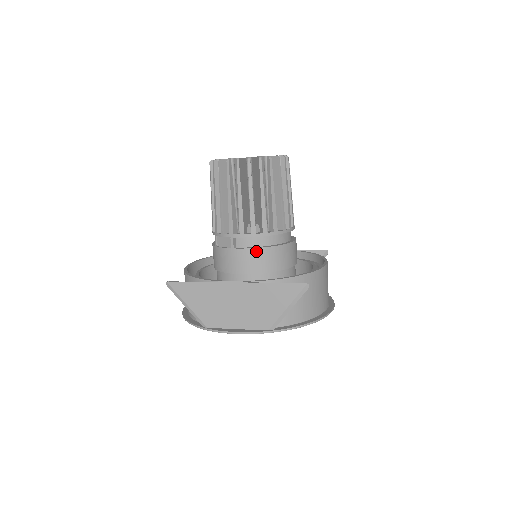
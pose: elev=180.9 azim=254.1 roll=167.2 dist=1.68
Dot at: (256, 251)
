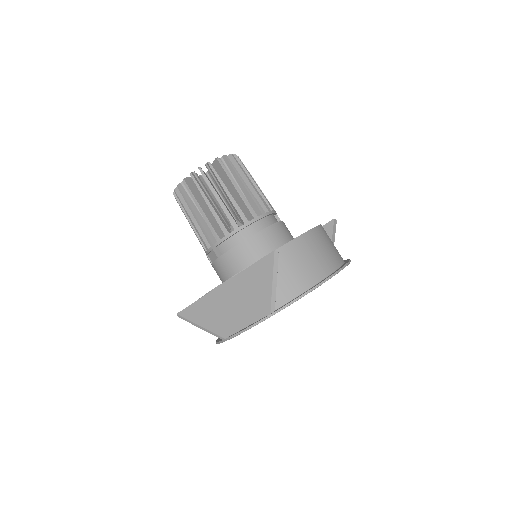
Dot at: (237, 249)
